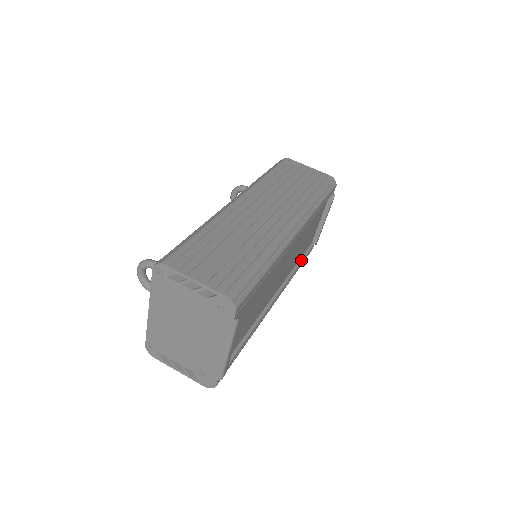
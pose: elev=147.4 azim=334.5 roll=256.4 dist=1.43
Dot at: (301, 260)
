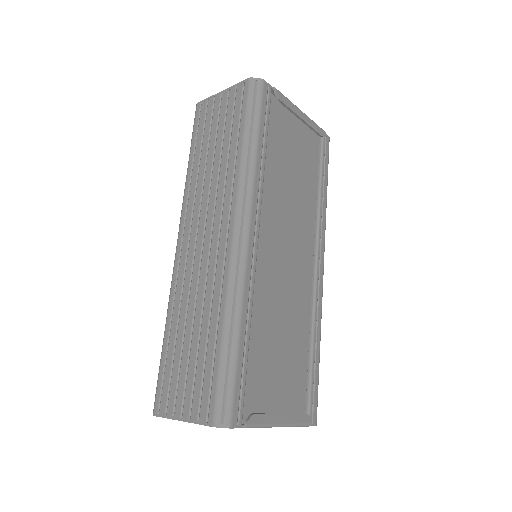
Dot at: (319, 179)
